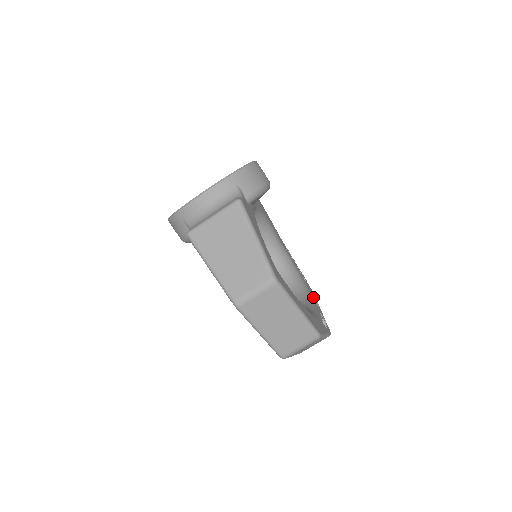
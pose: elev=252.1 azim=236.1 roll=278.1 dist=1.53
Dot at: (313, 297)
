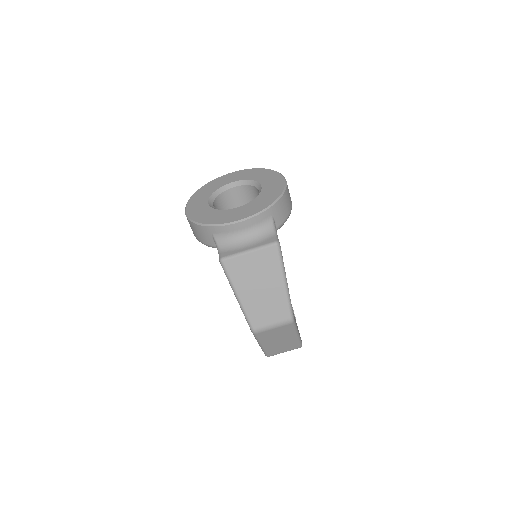
Dot at: occluded
